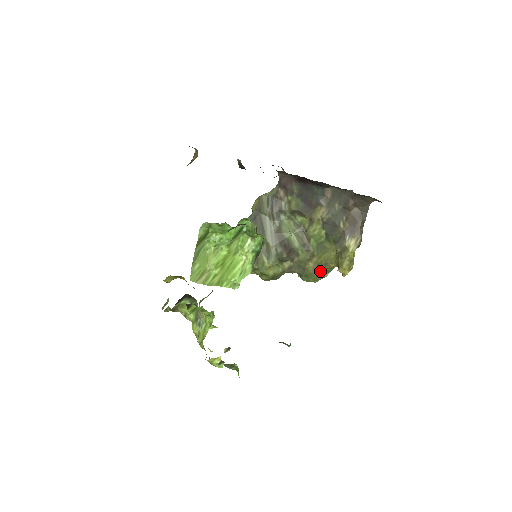
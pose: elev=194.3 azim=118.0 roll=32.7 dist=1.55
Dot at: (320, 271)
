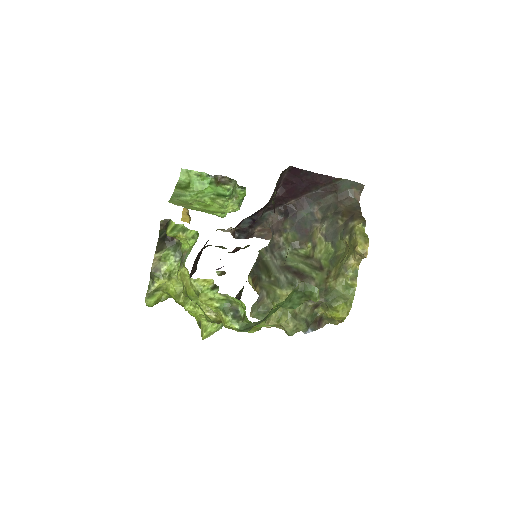
Dot at: (343, 279)
